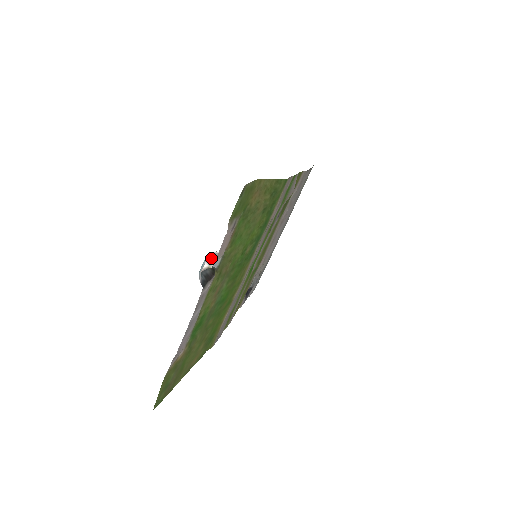
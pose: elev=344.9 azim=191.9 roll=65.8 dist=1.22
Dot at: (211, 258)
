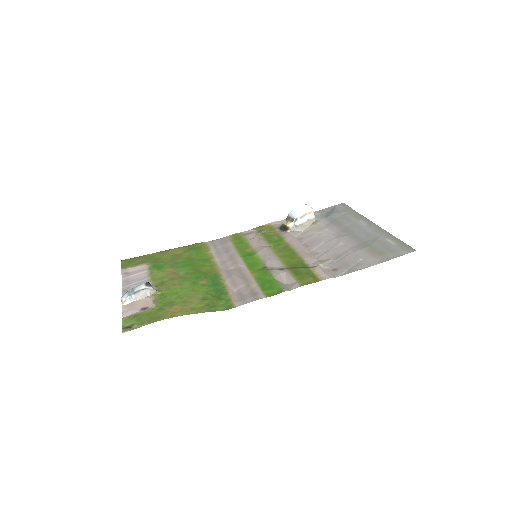
Dot at: (136, 295)
